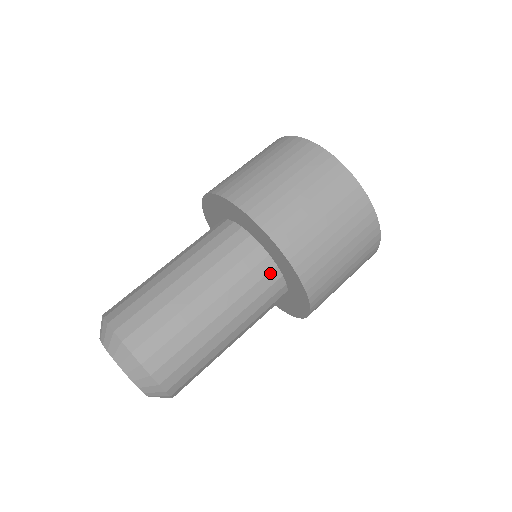
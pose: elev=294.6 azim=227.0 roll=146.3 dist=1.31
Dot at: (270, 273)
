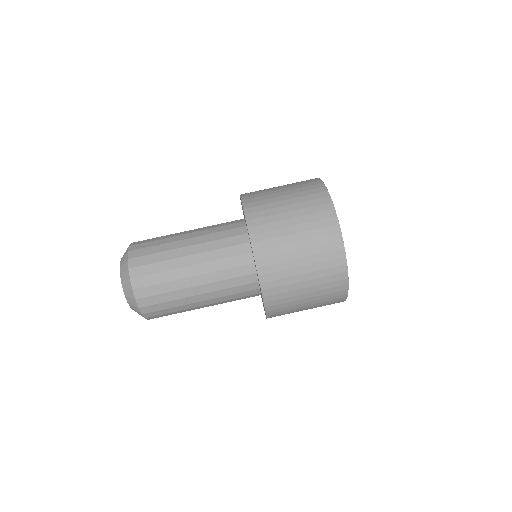
Dot at: (249, 275)
